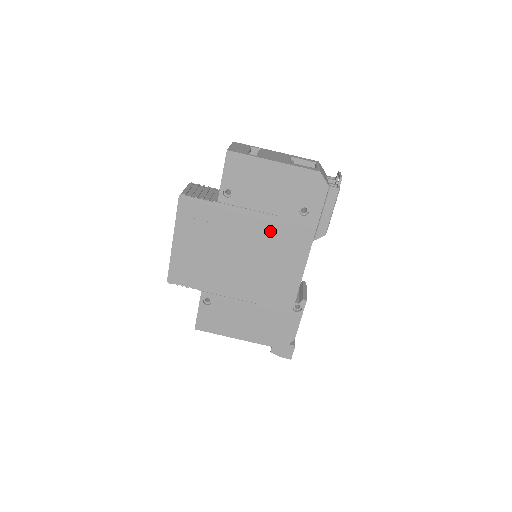
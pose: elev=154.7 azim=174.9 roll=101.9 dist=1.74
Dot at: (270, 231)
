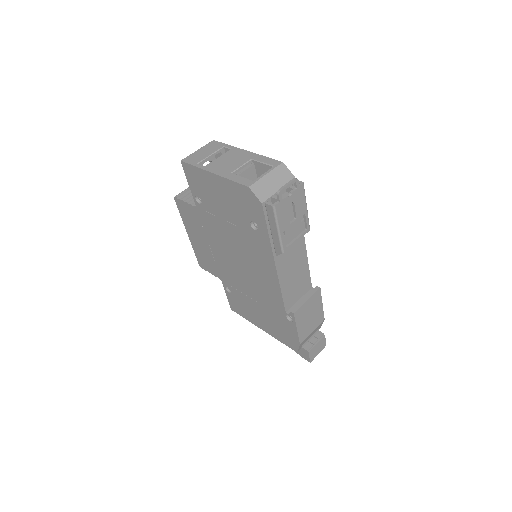
Dot at: (239, 240)
